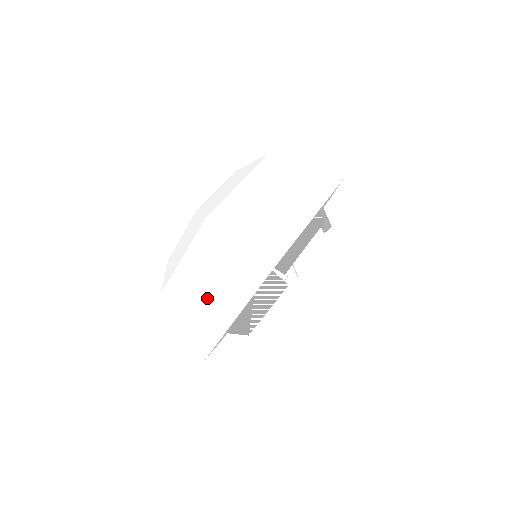
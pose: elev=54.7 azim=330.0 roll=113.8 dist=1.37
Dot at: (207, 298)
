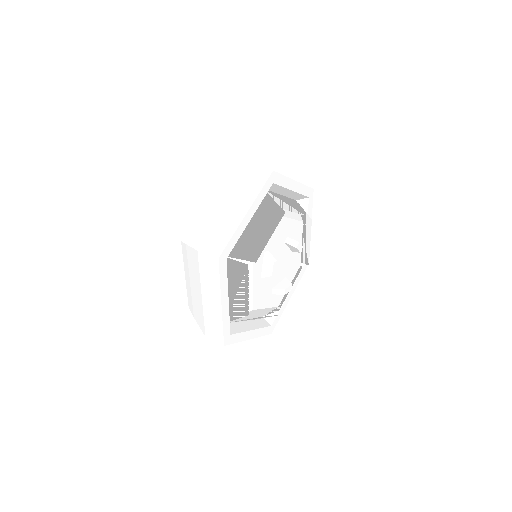
Dot at: occluded
